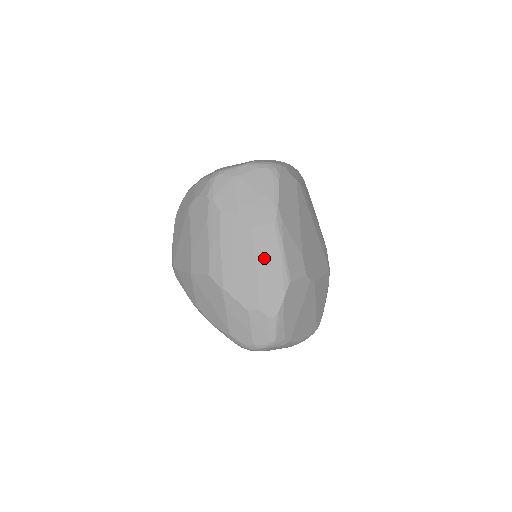
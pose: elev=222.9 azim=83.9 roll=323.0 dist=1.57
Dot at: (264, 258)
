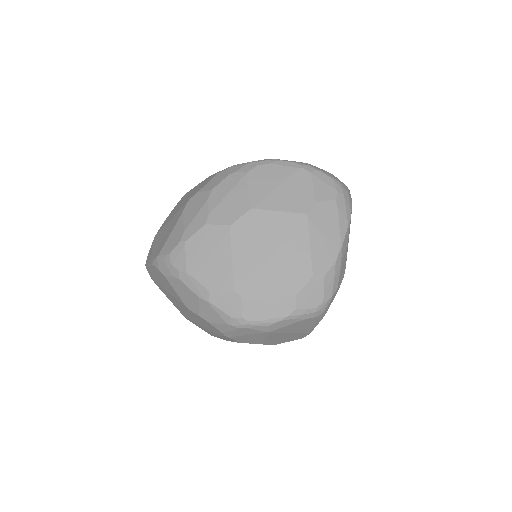
Dot at: occluded
